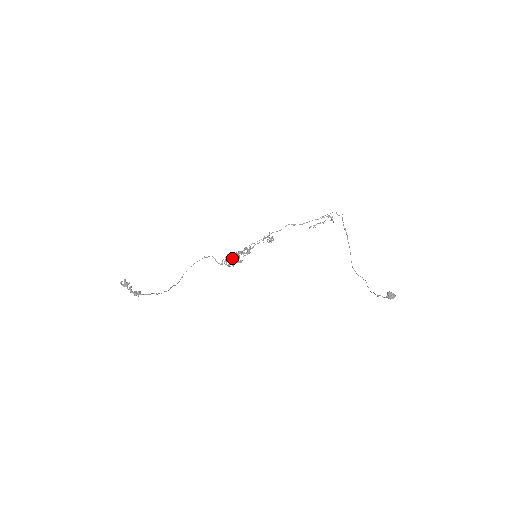
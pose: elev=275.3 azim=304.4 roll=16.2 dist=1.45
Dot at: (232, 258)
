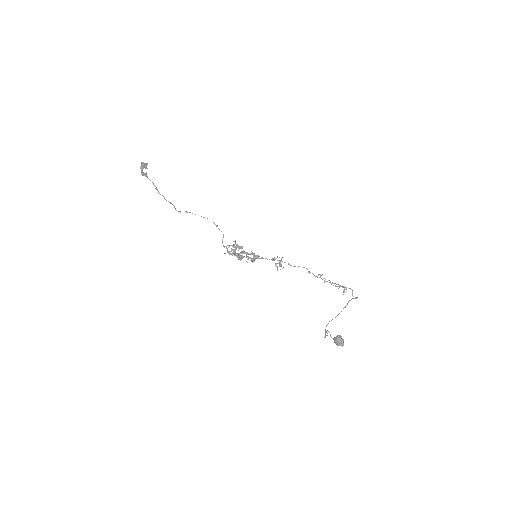
Dot at: (236, 248)
